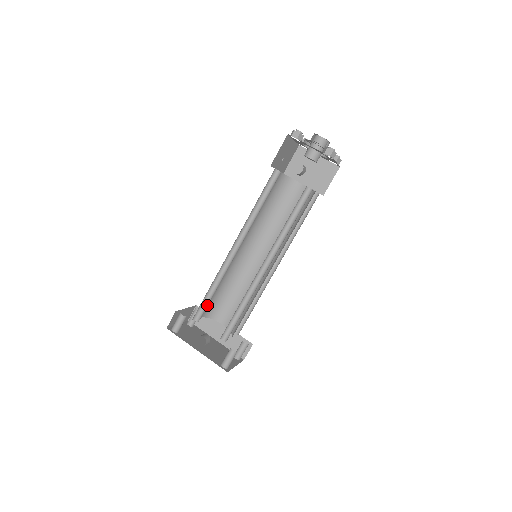
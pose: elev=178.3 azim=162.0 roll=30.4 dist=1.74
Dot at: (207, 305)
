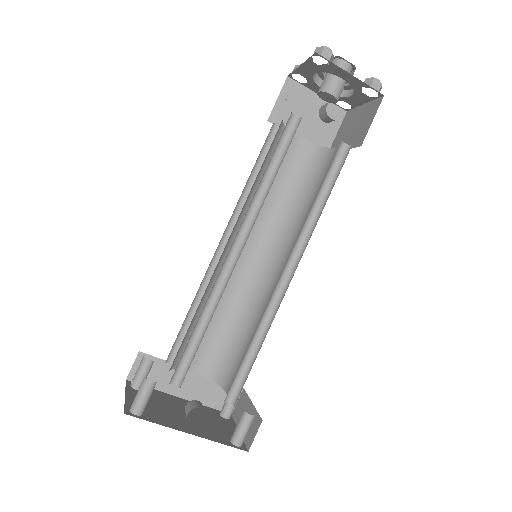
Dot at: (193, 353)
